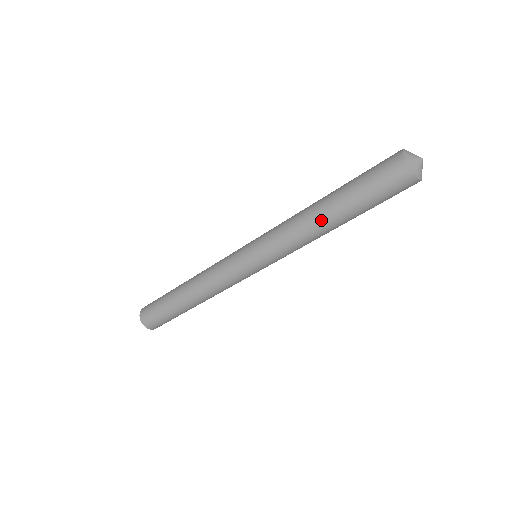
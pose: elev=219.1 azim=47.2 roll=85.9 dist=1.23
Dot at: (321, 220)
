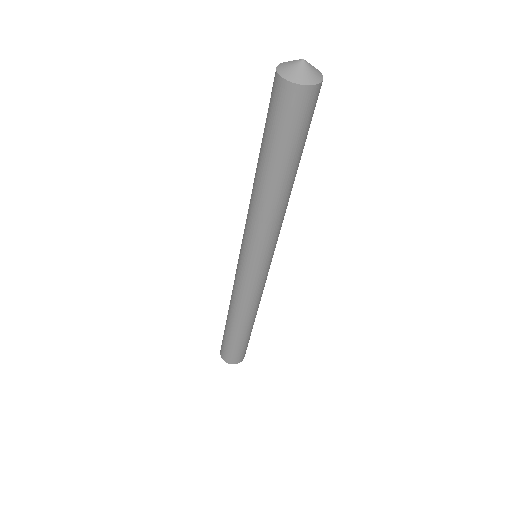
Dot at: (265, 192)
